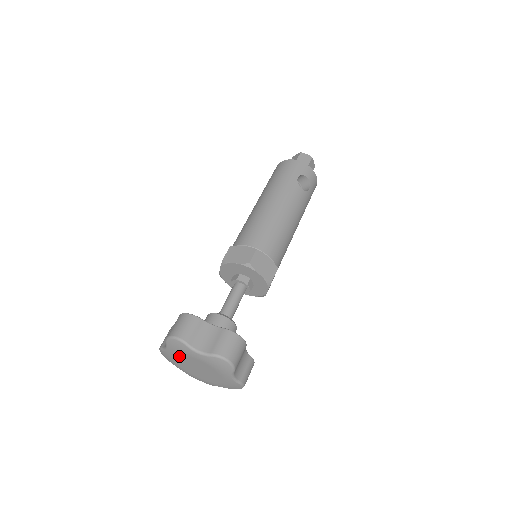
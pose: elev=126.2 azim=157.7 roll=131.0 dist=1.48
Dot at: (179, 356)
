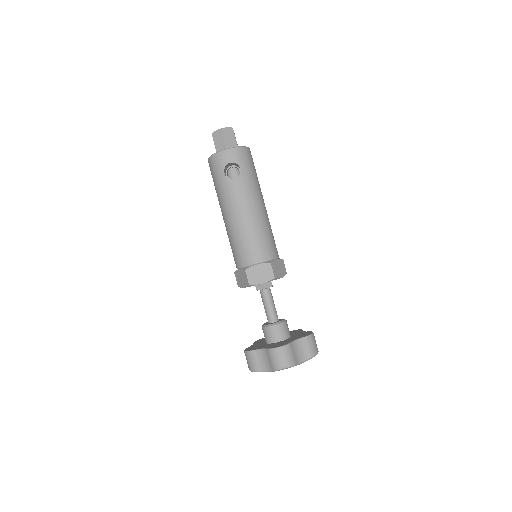
Dot at: occluded
